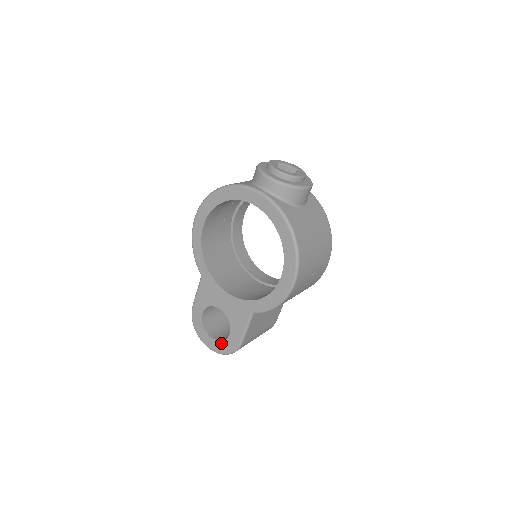
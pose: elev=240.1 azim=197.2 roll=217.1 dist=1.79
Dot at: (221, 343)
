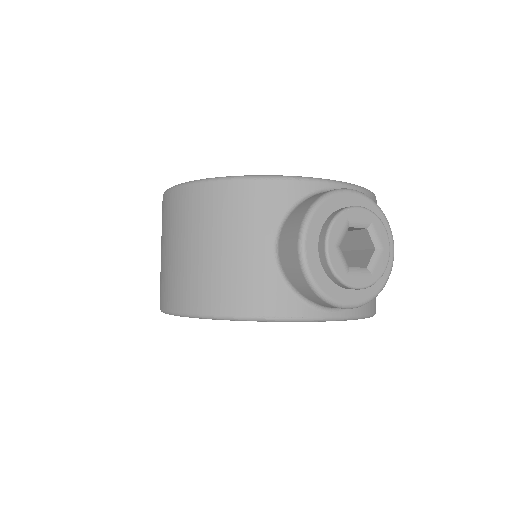
Dot at: occluded
